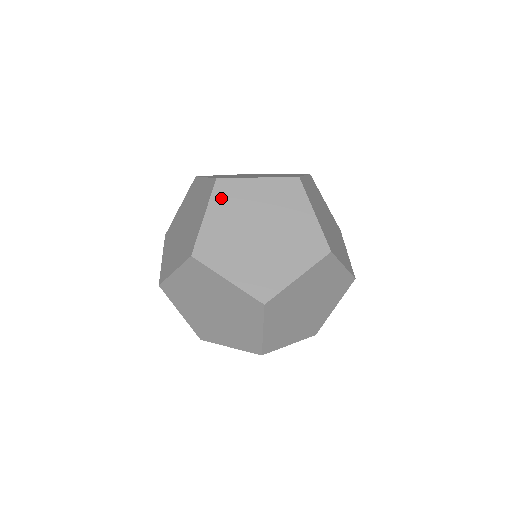
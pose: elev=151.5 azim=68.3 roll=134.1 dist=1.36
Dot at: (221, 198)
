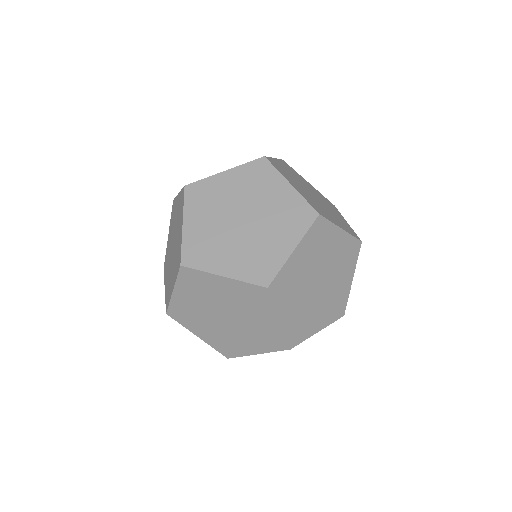
Dot at: (194, 202)
